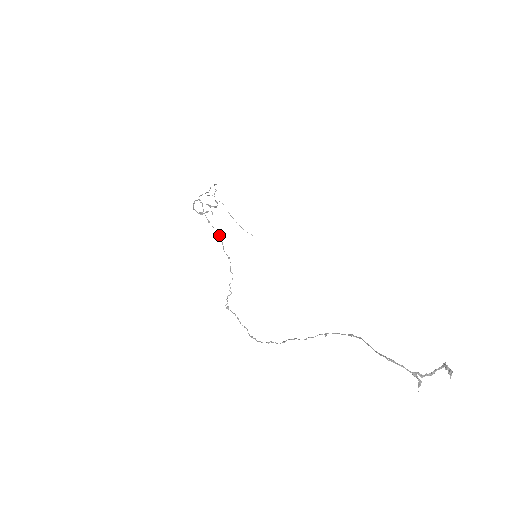
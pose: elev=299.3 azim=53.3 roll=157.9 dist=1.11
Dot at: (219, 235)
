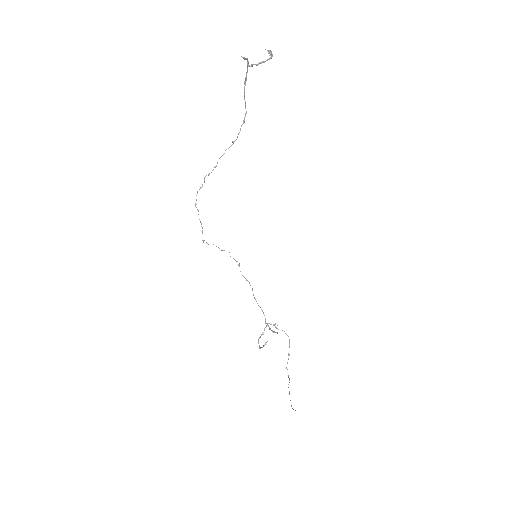
Dot at: occluded
